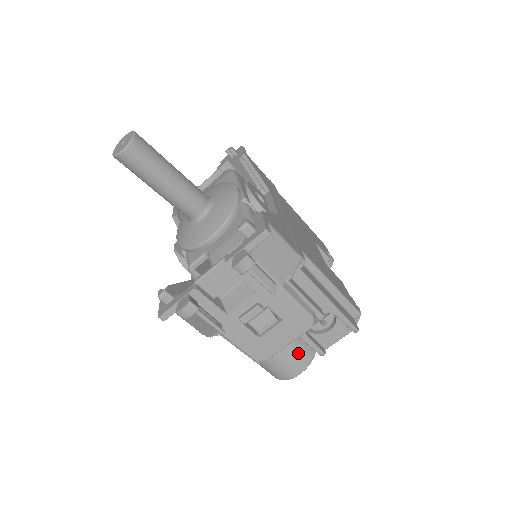
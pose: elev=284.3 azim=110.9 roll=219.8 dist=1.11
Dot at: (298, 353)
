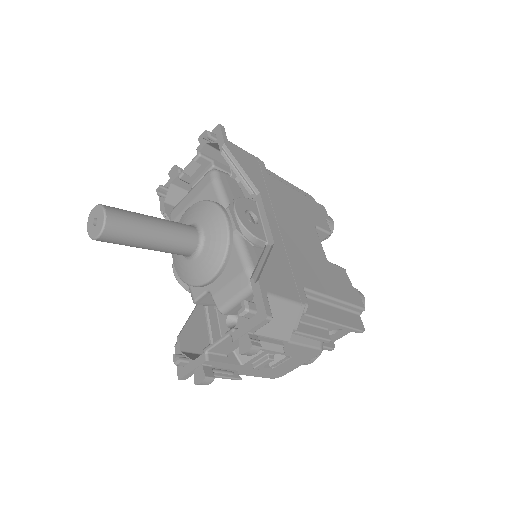
Dot at: occluded
